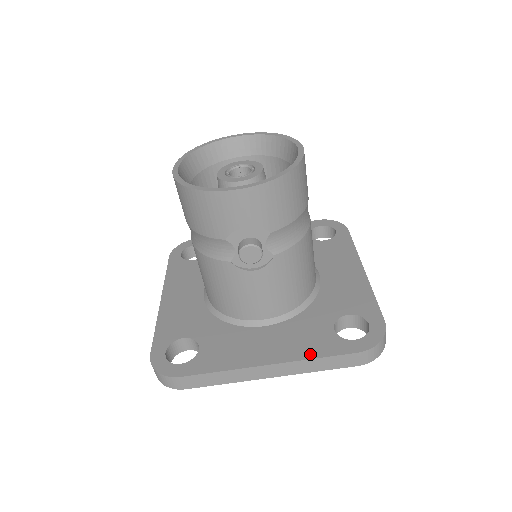
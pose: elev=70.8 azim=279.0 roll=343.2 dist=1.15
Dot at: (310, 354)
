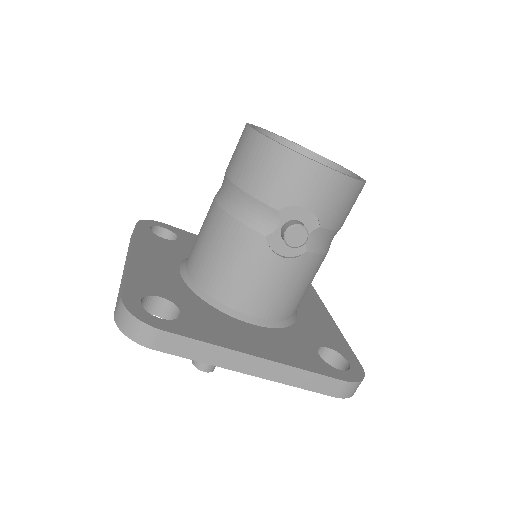
Dot at: (301, 365)
